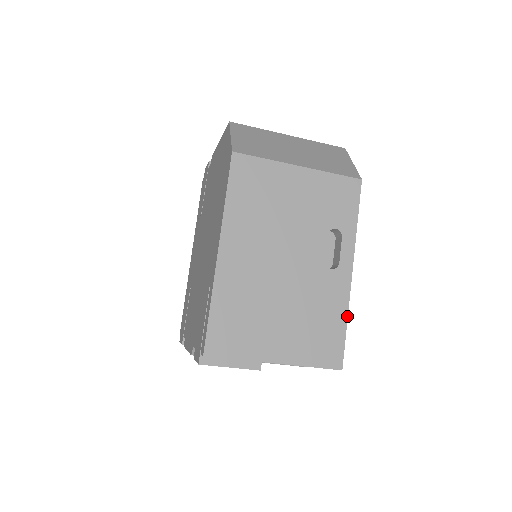
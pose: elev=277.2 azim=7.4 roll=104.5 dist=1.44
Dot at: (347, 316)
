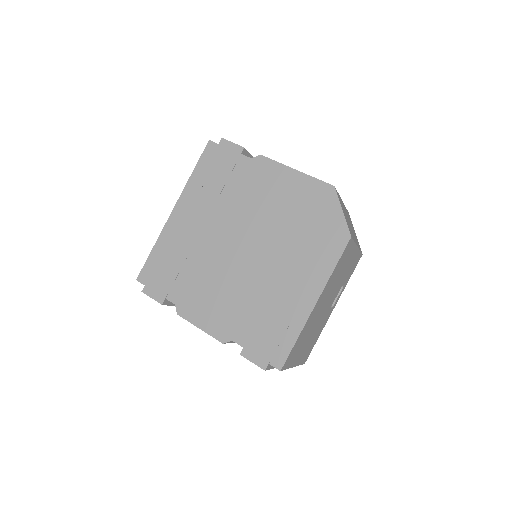
Dot at: occluded
